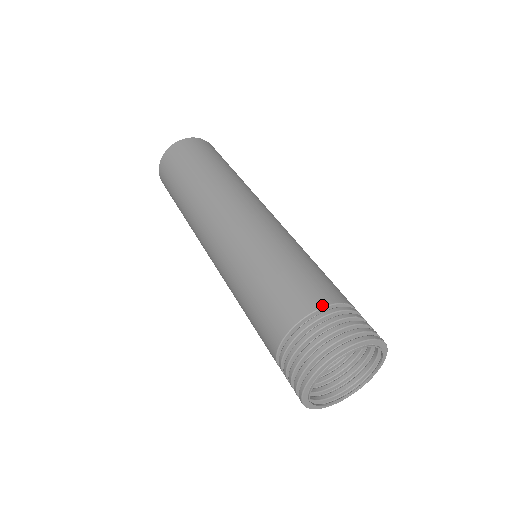
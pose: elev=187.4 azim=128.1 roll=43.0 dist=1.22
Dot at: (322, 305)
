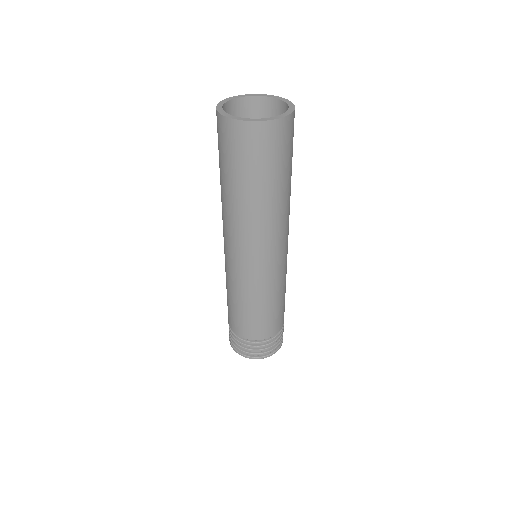
Dot at: (241, 337)
